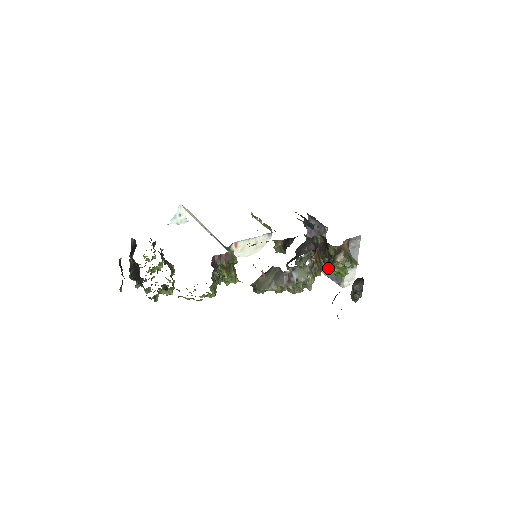
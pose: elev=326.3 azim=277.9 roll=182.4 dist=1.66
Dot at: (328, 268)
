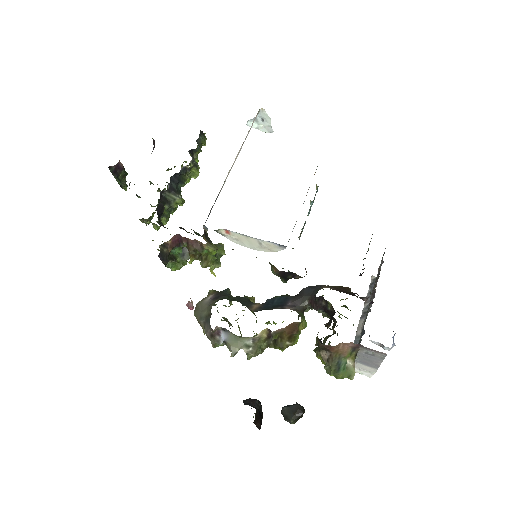
Dot at: occluded
